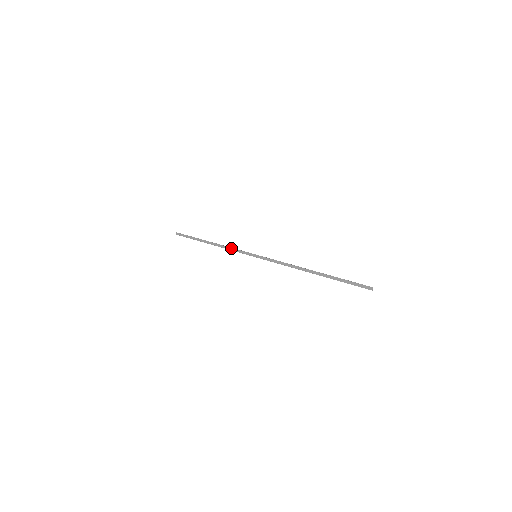
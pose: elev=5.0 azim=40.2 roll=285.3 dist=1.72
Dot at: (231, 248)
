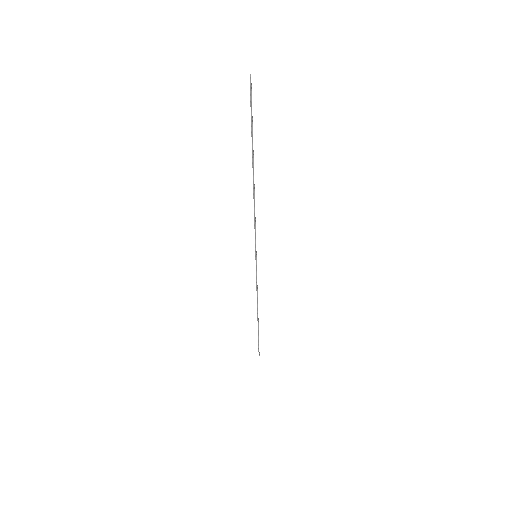
Dot at: (256, 287)
